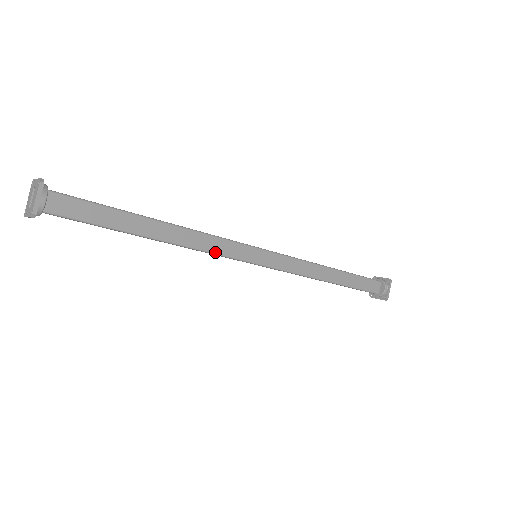
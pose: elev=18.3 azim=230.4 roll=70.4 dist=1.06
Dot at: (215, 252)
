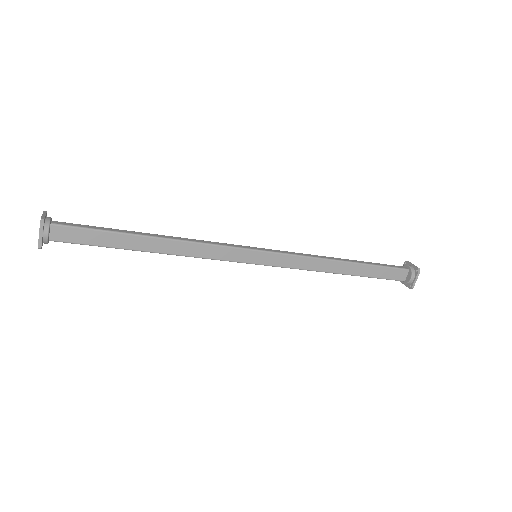
Dot at: (210, 258)
